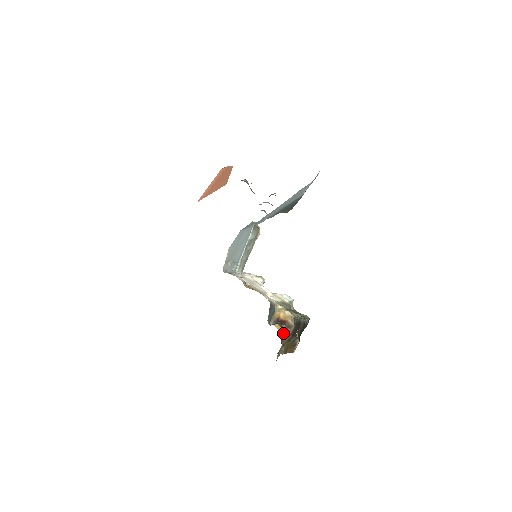
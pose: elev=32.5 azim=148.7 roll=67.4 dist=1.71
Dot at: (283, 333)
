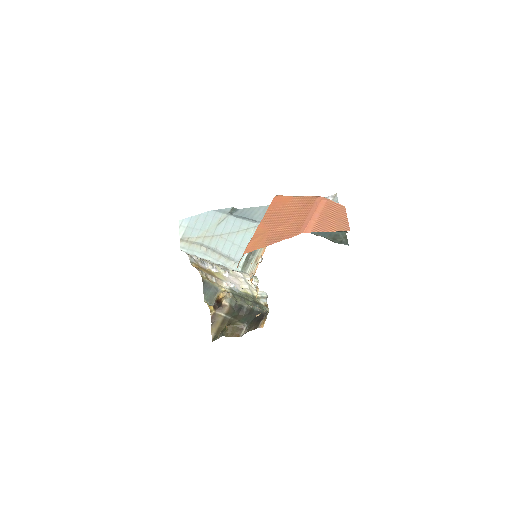
Dot at: (212, 310)
